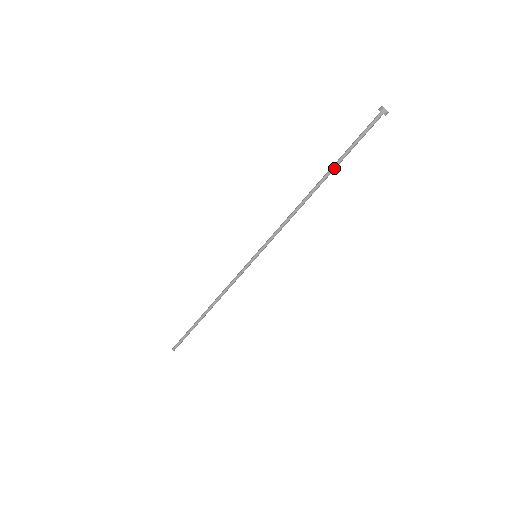
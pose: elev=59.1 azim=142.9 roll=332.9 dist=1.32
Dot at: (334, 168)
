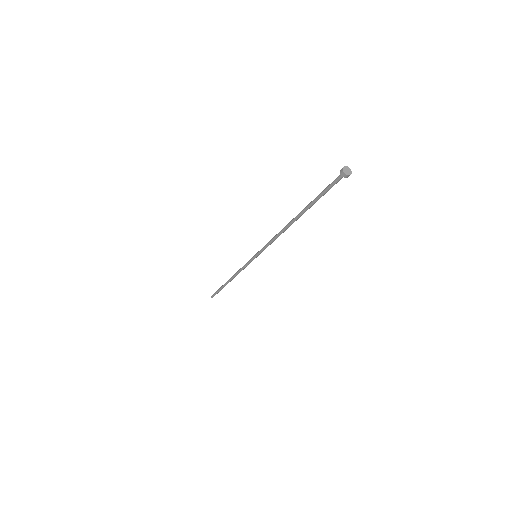
Dot at: occluded
